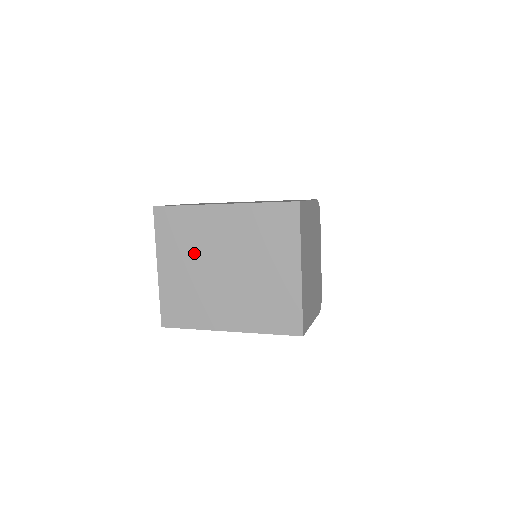
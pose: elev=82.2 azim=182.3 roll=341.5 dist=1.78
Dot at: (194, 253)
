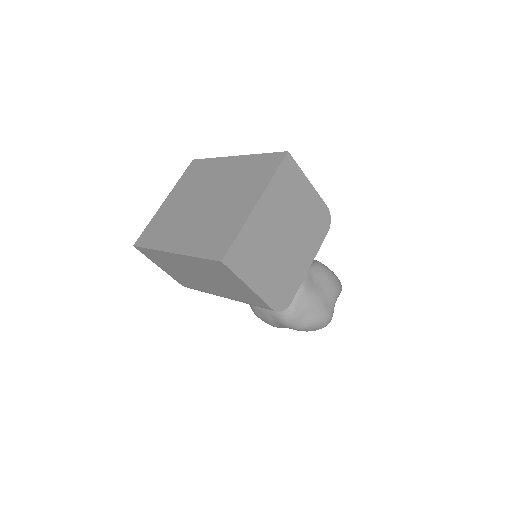
Dot at: (194, 190)
